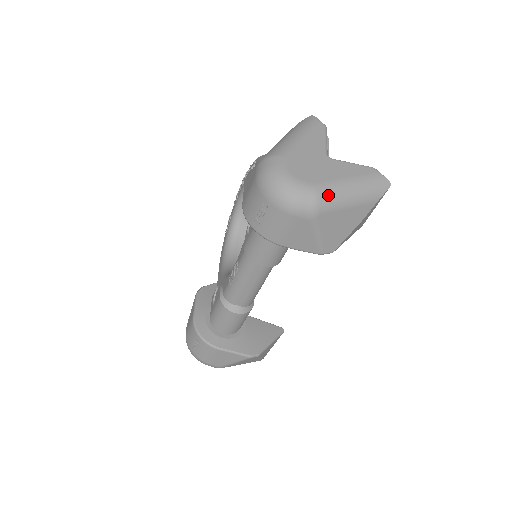
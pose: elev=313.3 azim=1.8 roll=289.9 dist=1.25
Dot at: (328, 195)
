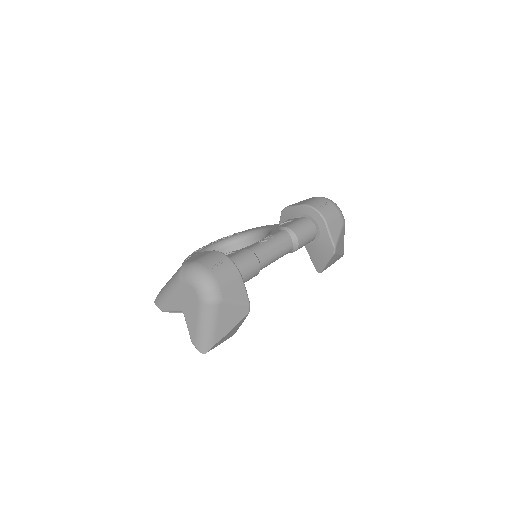
Dot at: occluded
